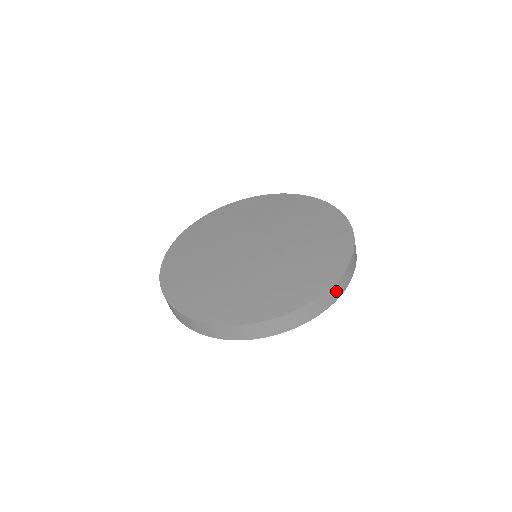
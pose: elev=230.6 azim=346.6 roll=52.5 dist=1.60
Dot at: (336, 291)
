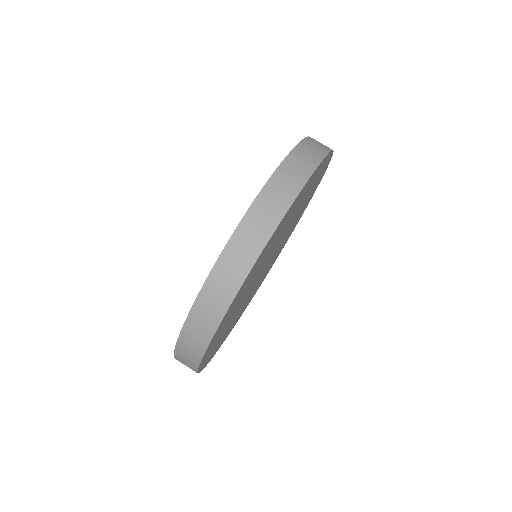
Dot at: occluded
